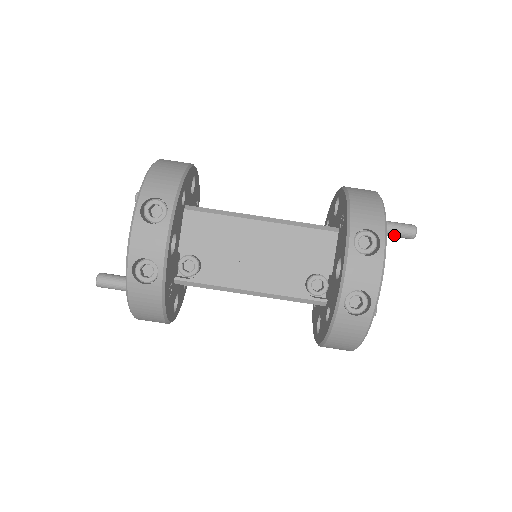
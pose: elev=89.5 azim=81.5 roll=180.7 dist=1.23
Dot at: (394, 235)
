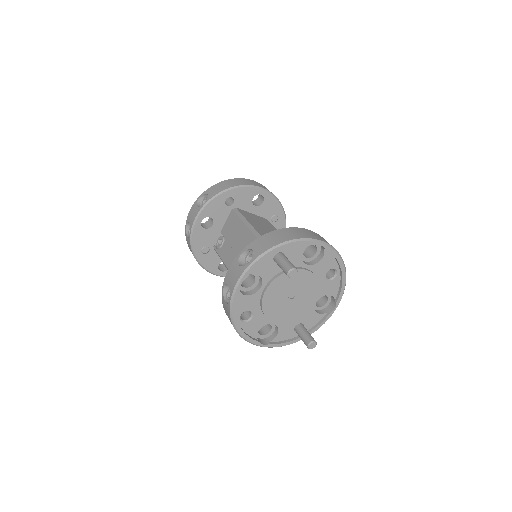
Dot at: (281, 268)
